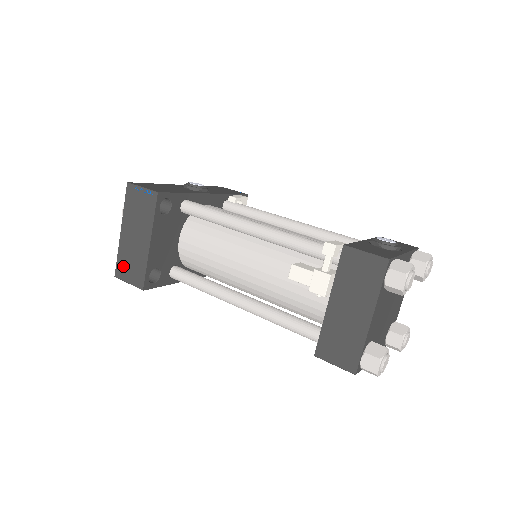
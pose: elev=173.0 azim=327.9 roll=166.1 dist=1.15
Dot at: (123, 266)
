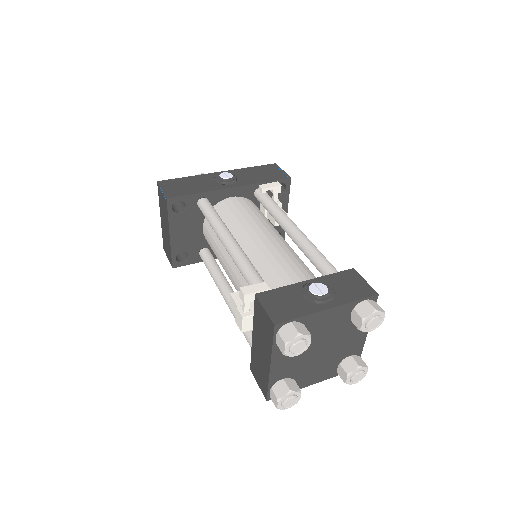
Dot at: (165, 244)
